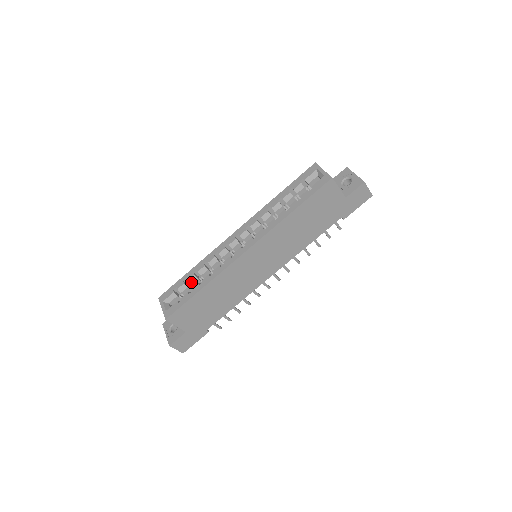
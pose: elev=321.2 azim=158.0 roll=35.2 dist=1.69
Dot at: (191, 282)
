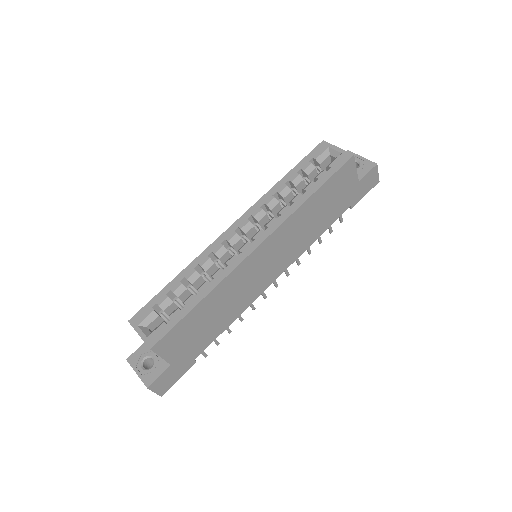
Dot at: (178, 294)
